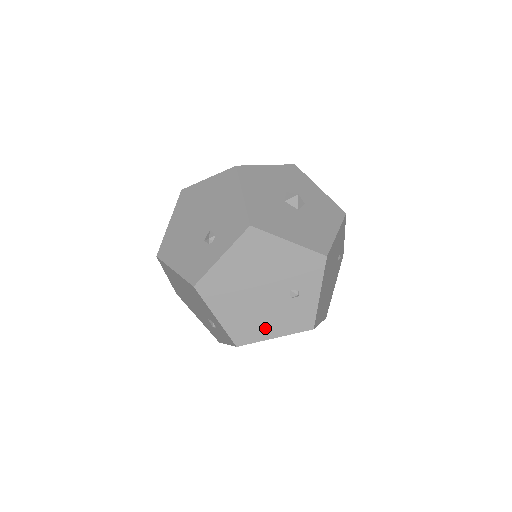
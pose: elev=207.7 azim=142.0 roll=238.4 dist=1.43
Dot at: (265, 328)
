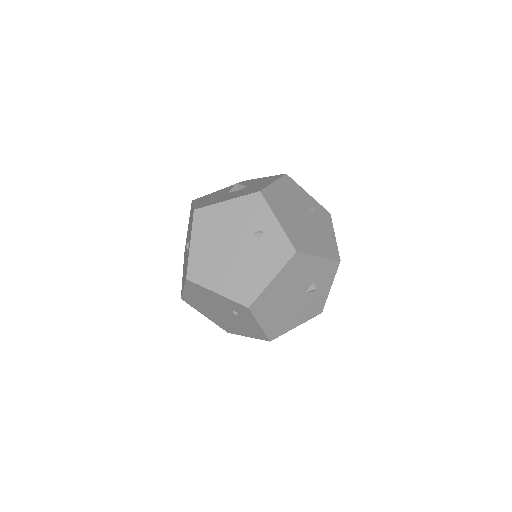
Dot at: (258, 277)
